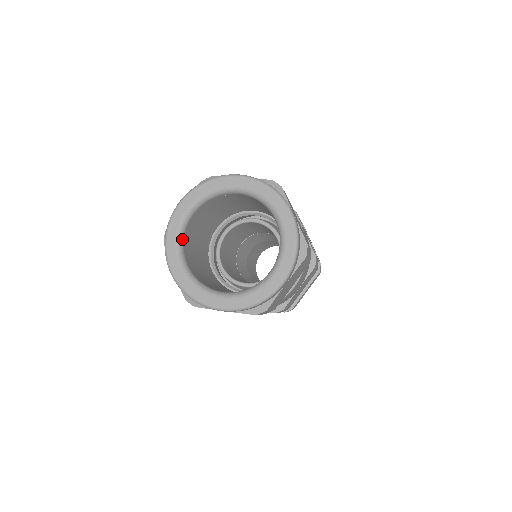
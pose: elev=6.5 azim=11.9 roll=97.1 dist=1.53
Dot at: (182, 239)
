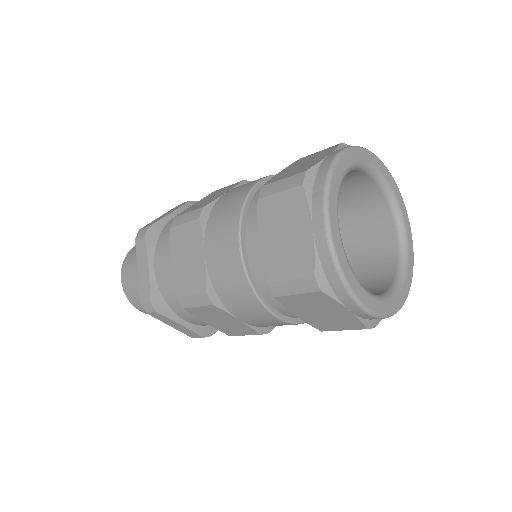
Dot at: occluded
